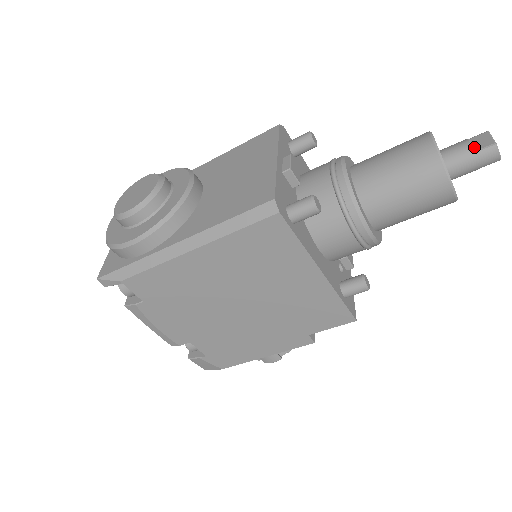
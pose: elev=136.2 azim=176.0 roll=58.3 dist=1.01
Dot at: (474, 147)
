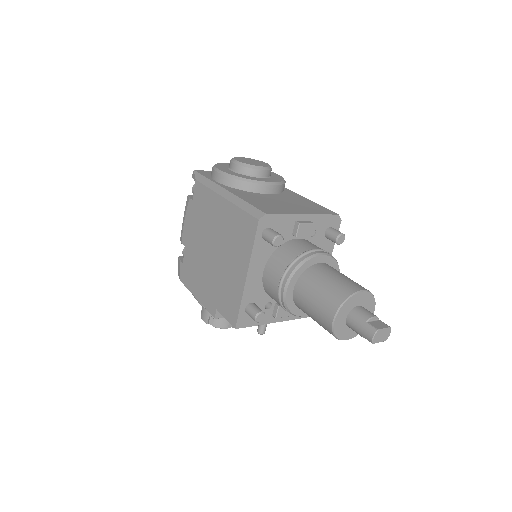
Dot at: (371, 321)
